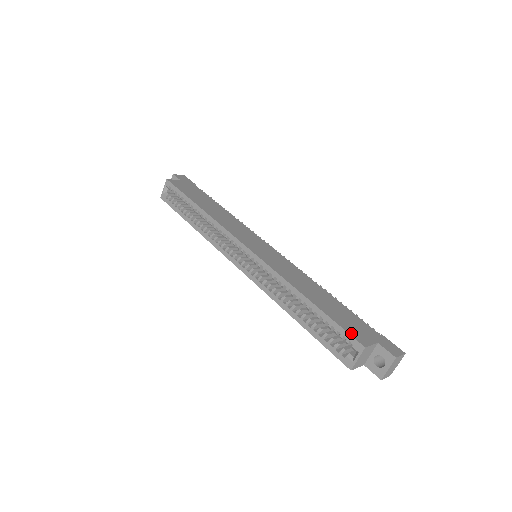
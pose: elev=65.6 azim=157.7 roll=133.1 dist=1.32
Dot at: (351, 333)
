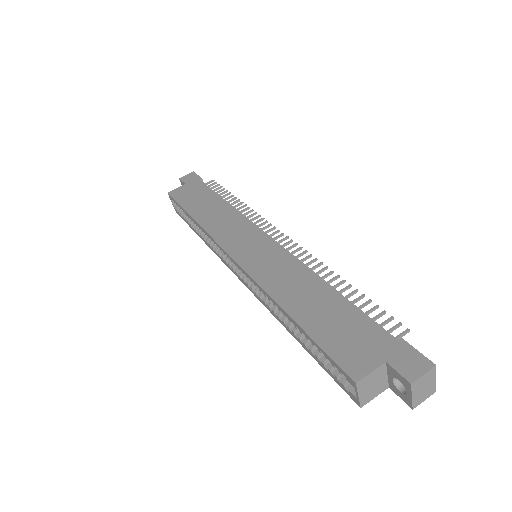
Dot at: (340, 360)
